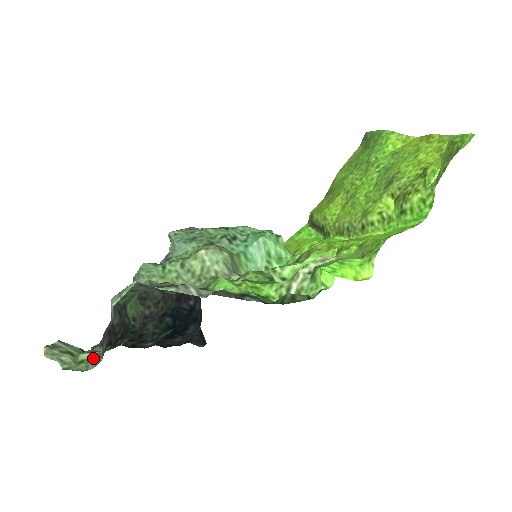
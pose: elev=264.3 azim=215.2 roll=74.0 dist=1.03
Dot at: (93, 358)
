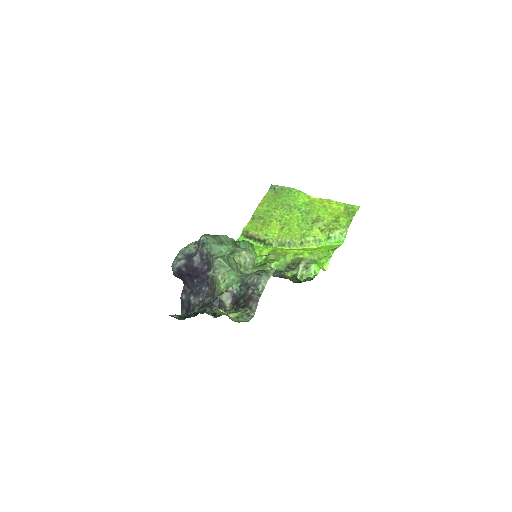
Dot at: (243, 315)
